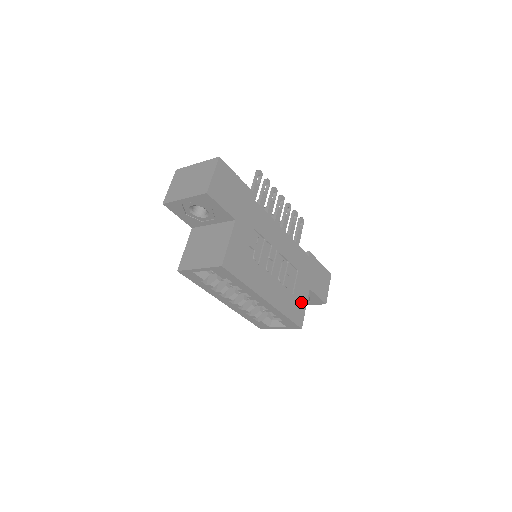
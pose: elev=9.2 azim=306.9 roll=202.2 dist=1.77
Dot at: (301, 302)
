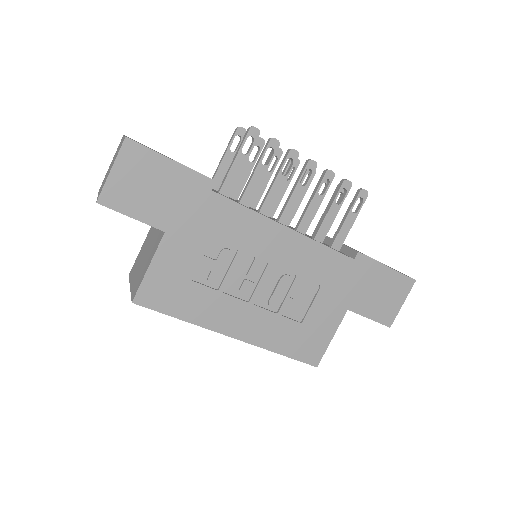
Dot at: (321, 331)
